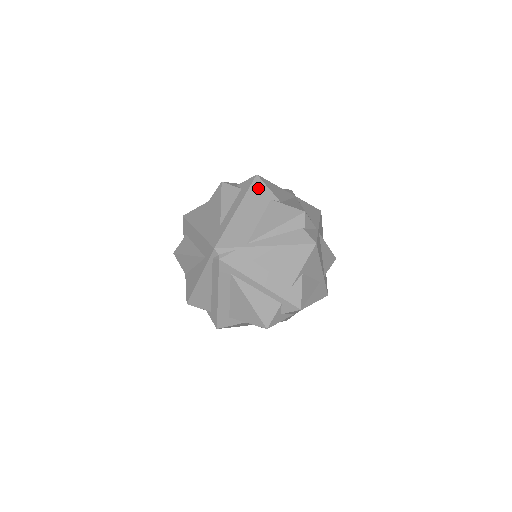
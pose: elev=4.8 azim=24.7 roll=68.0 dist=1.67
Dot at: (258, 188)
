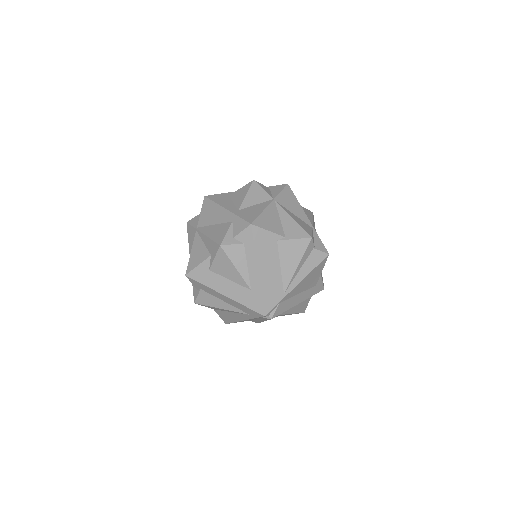
Dot at: (261, 238)
